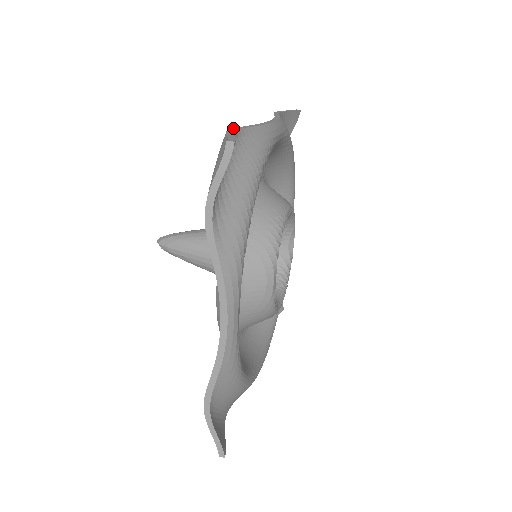
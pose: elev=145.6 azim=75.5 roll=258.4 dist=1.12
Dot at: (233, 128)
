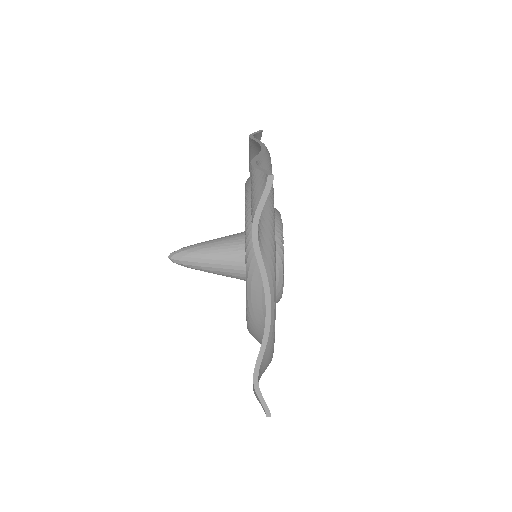
Dot at: (251, 161)
